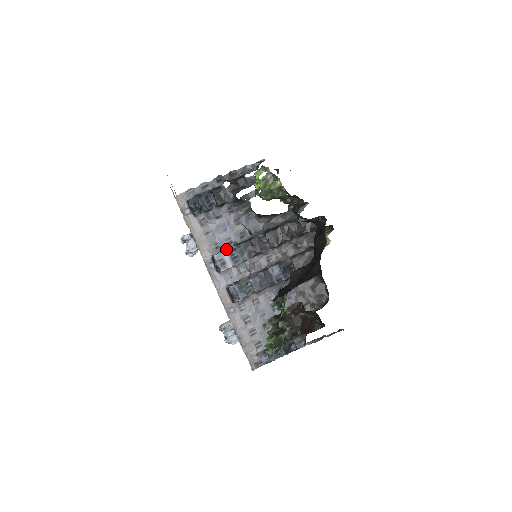
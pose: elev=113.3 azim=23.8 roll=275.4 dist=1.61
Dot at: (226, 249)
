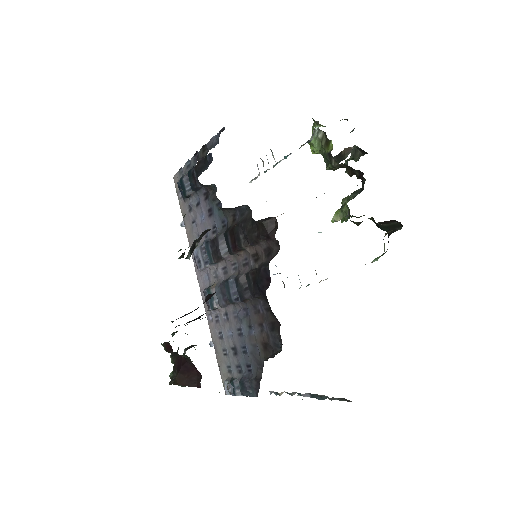
Dot at: (202, 245)
